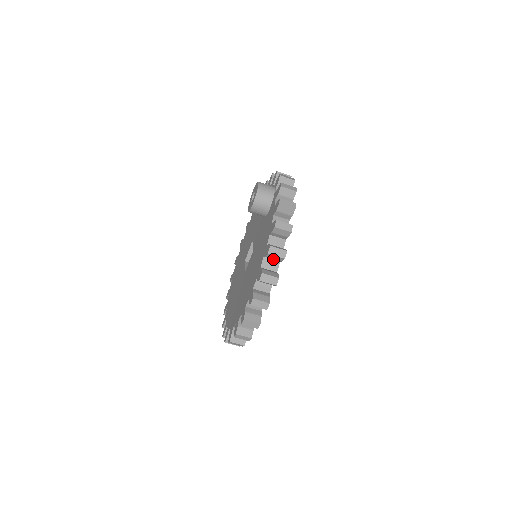
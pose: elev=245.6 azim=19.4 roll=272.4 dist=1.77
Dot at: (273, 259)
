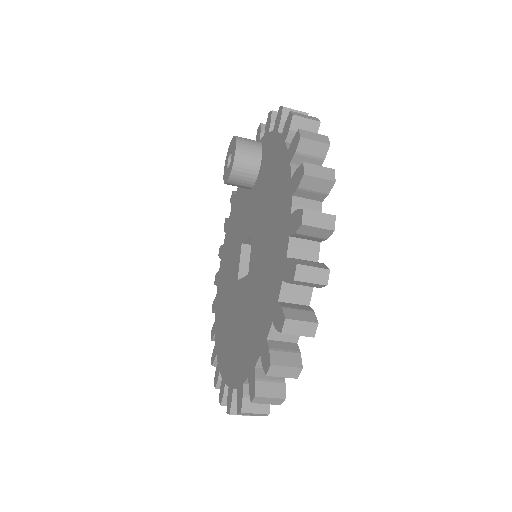
Dot at: occluded
